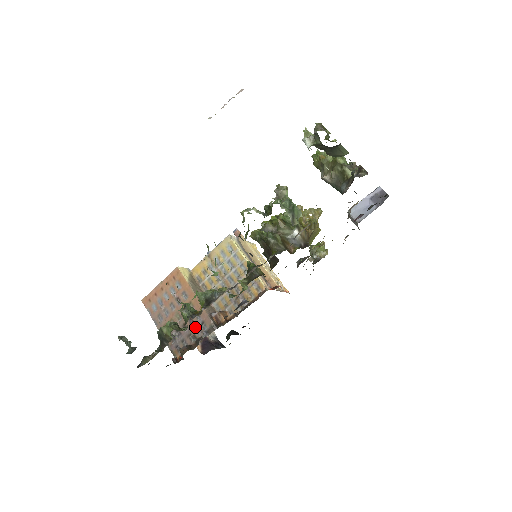
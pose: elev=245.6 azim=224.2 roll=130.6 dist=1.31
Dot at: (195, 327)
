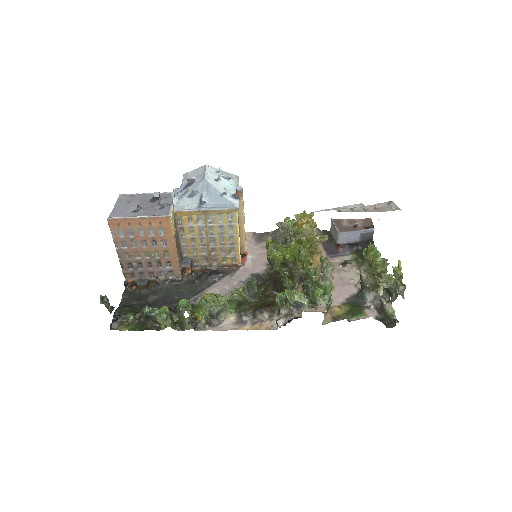
Dot at: (161, 271)
